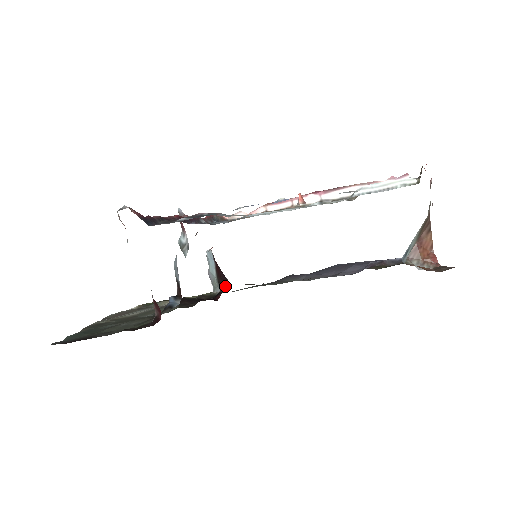
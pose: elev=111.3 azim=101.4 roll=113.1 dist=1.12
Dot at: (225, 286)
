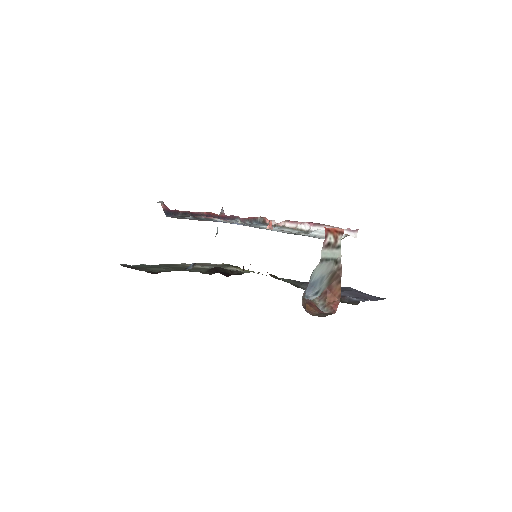
Dot at: (243, 270)
